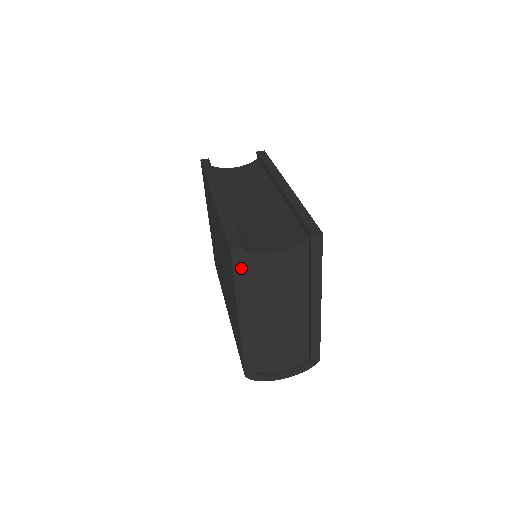
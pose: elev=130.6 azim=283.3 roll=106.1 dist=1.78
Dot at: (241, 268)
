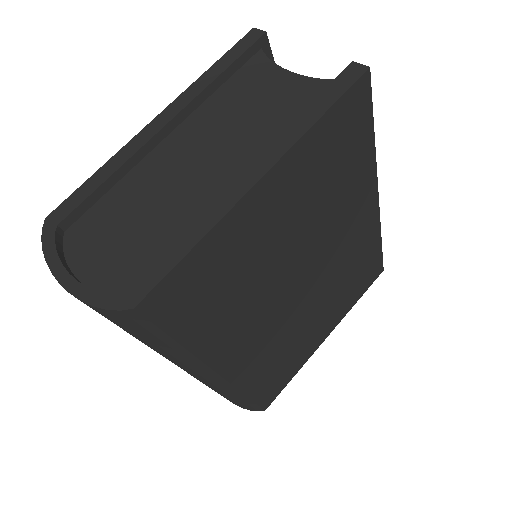
Dot at: (238, 54)
